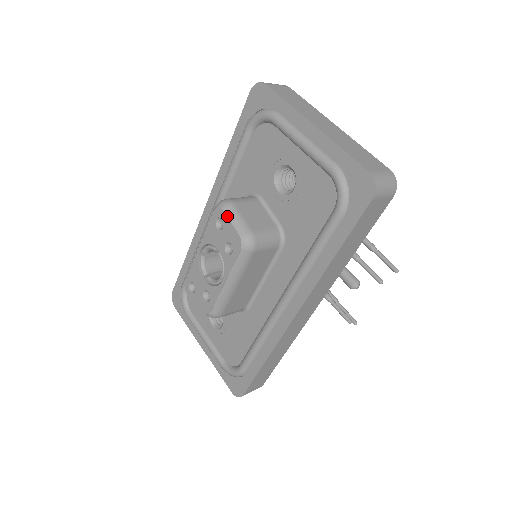
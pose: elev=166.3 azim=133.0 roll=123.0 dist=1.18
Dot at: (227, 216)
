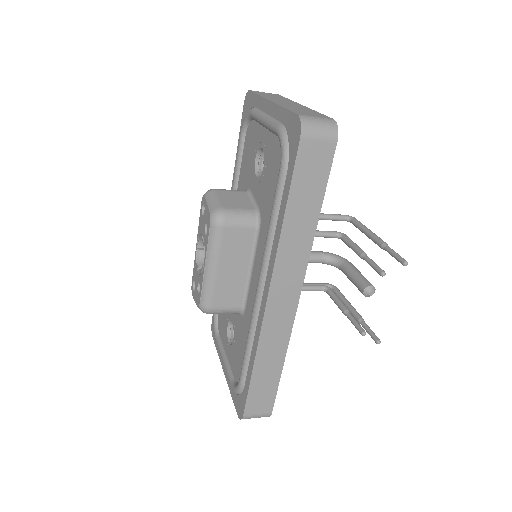
Dot at: (206, 199)
